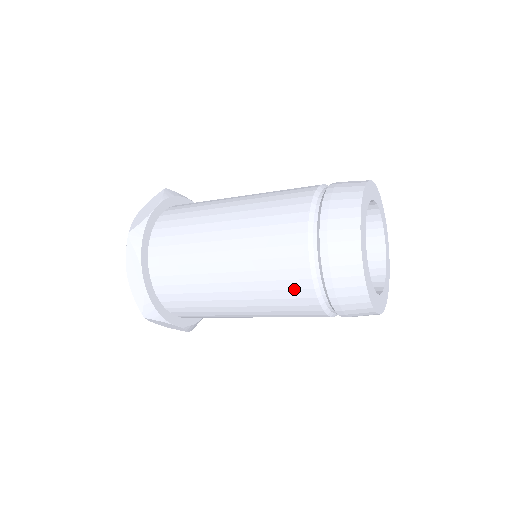
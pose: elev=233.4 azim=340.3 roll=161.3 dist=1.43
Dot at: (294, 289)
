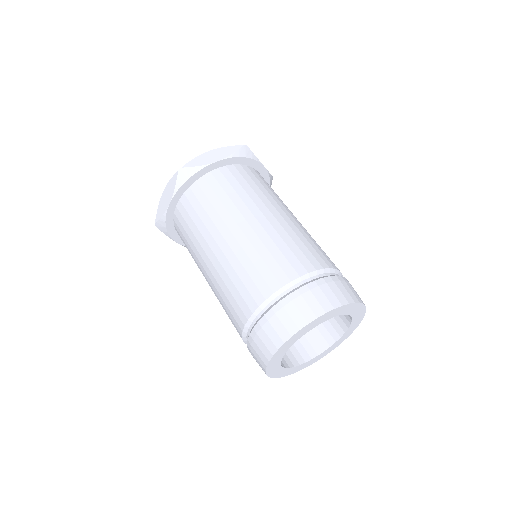
Dot at: (234, 317)
